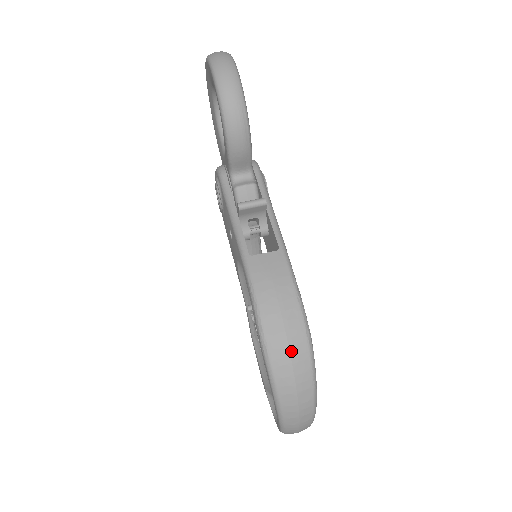
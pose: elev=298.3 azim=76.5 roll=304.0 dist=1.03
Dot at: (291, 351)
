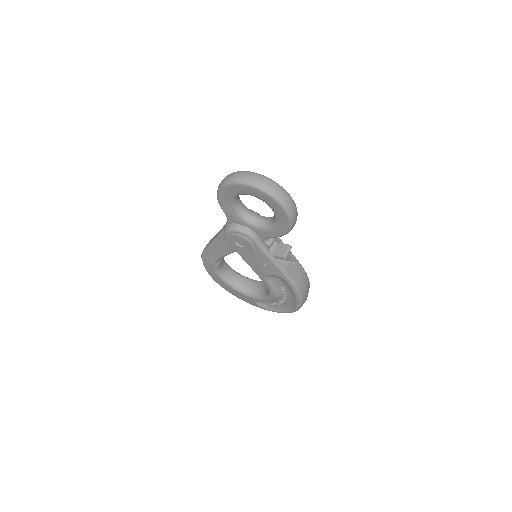
Dot at: (307, 296)
